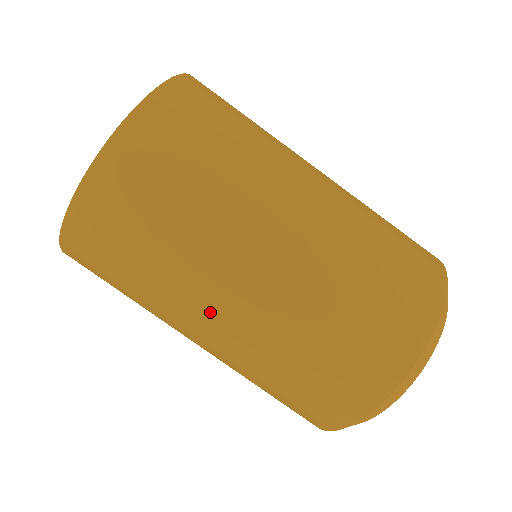
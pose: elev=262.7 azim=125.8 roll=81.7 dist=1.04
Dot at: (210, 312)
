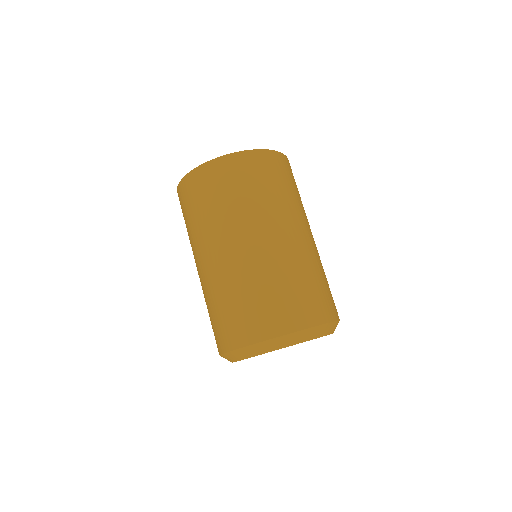
Dot at: (198, 261)
